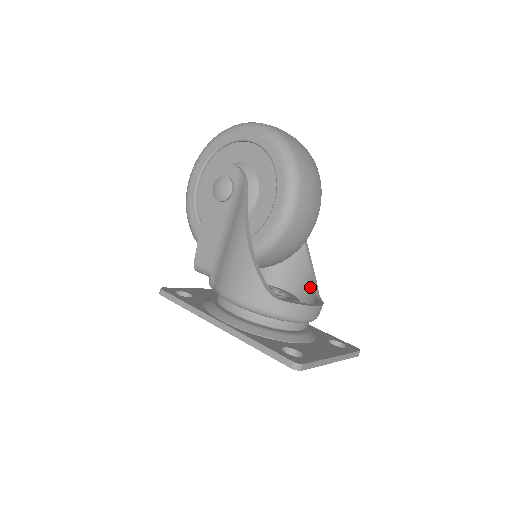
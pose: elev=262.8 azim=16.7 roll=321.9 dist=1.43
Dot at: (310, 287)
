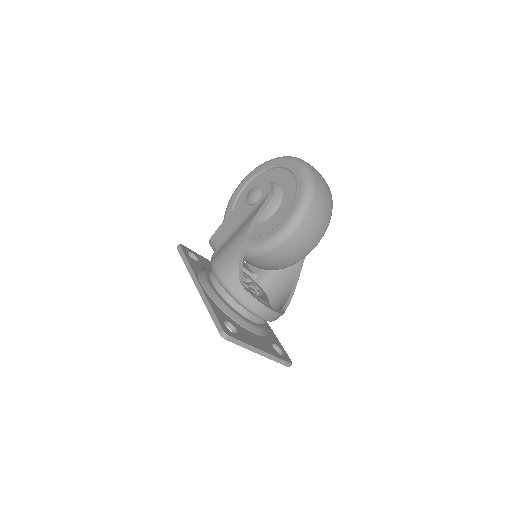
Dot at: (284, 300)
